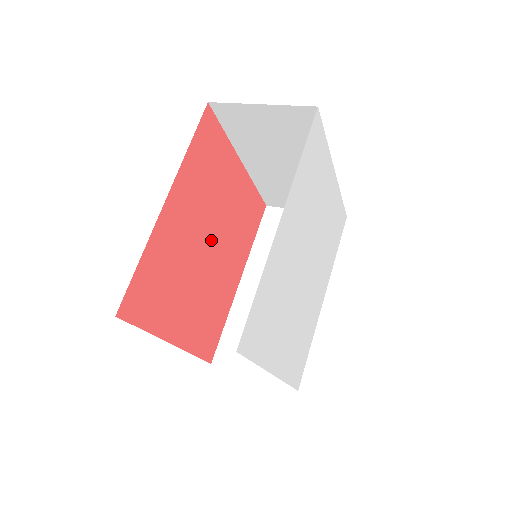
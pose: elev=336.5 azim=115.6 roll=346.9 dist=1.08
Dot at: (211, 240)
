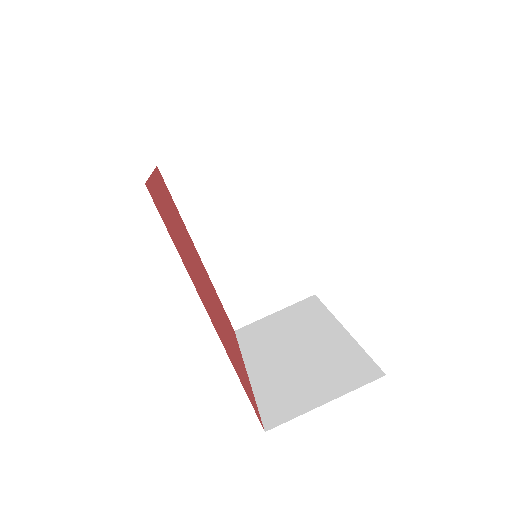
Dot at: (199, 273)
